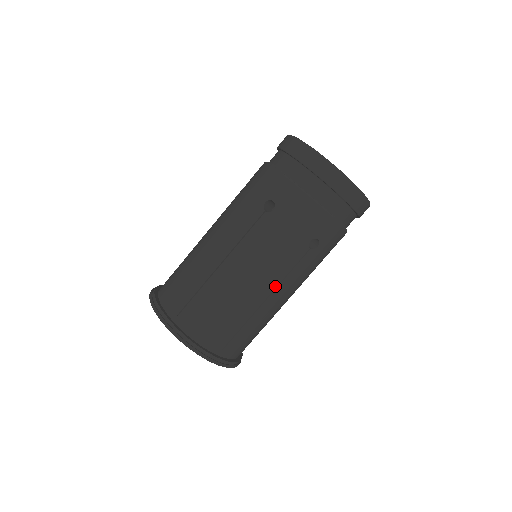
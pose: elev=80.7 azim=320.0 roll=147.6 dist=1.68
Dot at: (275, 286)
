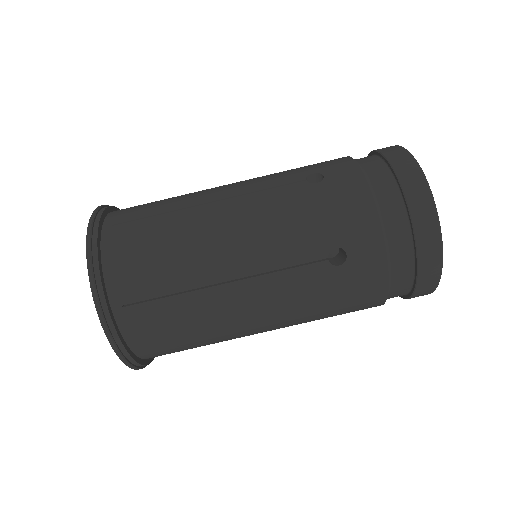
Dot at: (266, 330)
